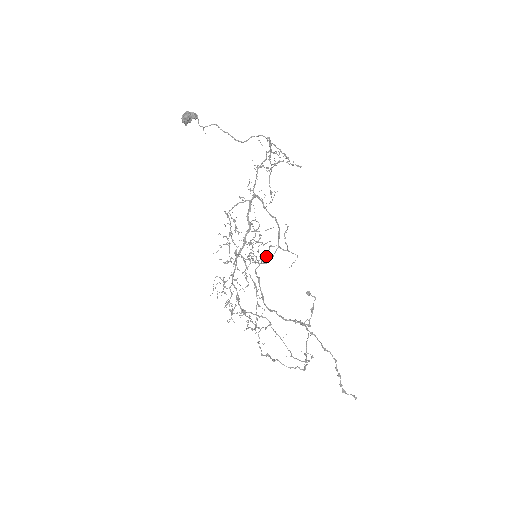
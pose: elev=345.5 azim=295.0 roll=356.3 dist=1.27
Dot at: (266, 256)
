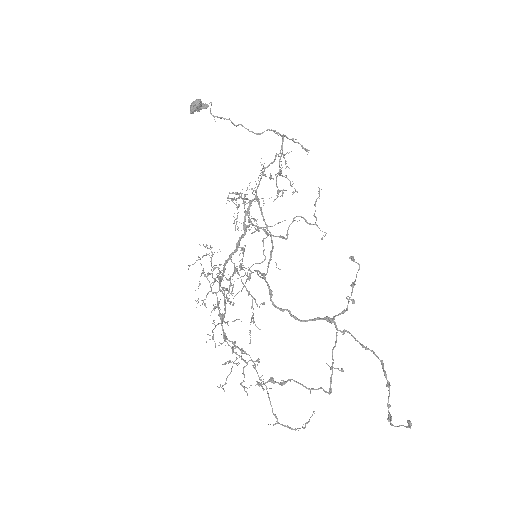
Dot at: (287, 231)
